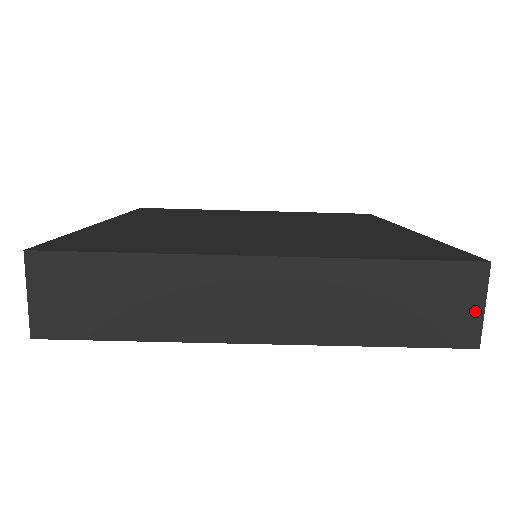
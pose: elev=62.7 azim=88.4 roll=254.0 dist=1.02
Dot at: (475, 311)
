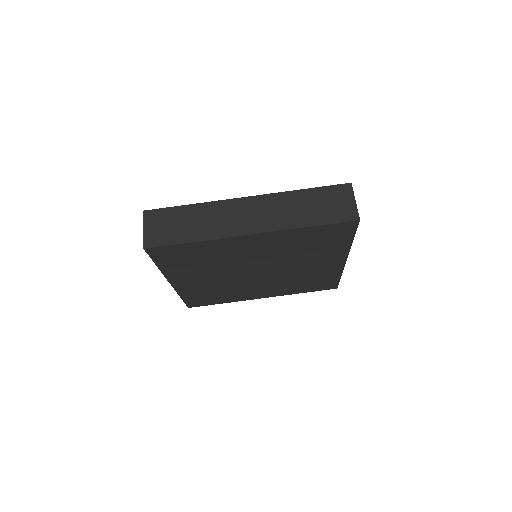
Dot at: (352, 204)
